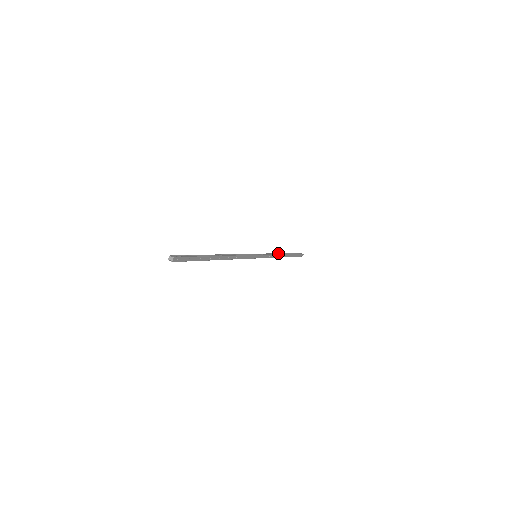
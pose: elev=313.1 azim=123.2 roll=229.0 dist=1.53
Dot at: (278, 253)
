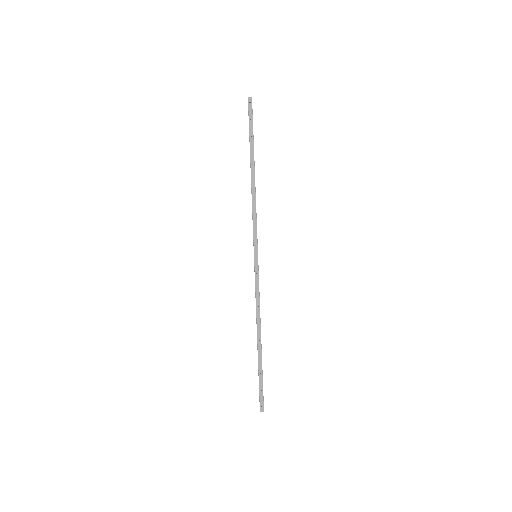
Dot at: occluded
